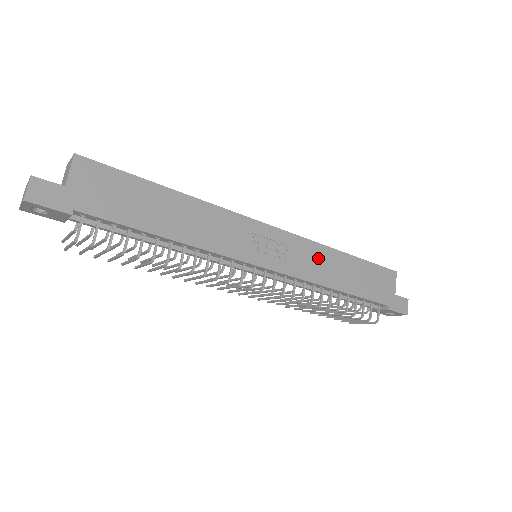
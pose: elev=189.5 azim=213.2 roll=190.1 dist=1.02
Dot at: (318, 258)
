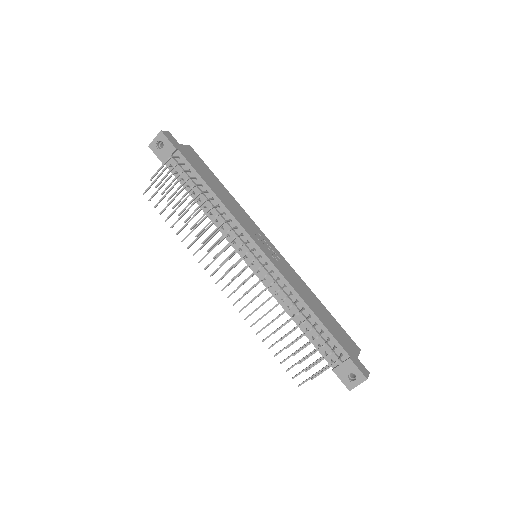
Dot at: (299, 283)
